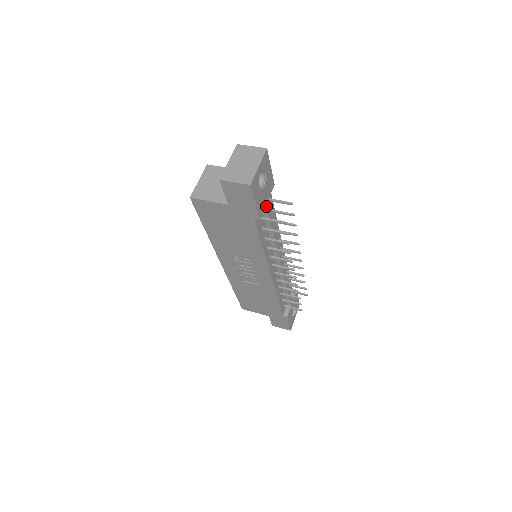
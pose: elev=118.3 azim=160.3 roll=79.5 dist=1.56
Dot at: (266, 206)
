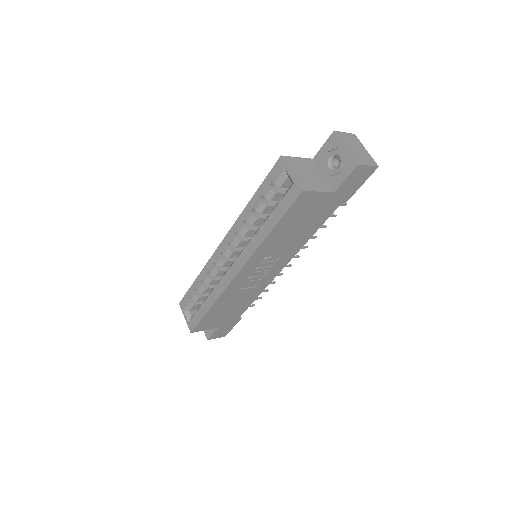
Dot at: occluded
